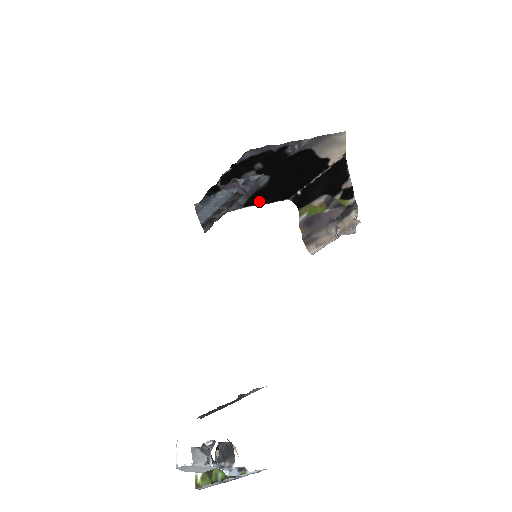
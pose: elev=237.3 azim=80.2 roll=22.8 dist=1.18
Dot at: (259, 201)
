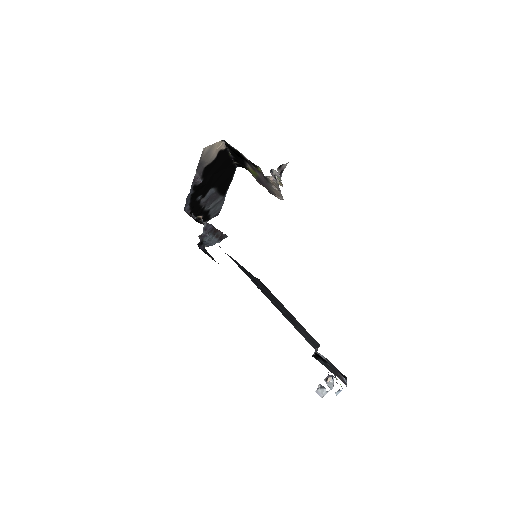
Dot at: (226, 187)
